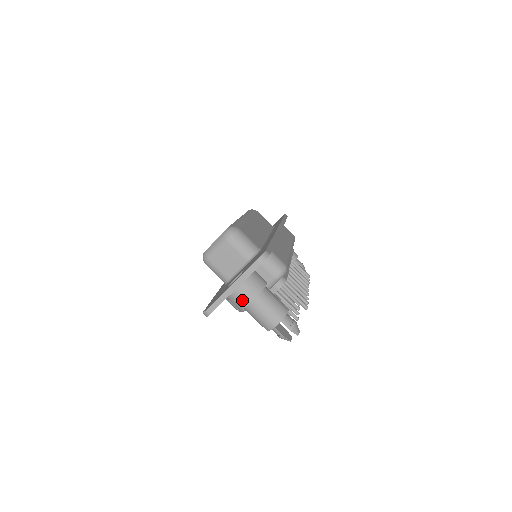
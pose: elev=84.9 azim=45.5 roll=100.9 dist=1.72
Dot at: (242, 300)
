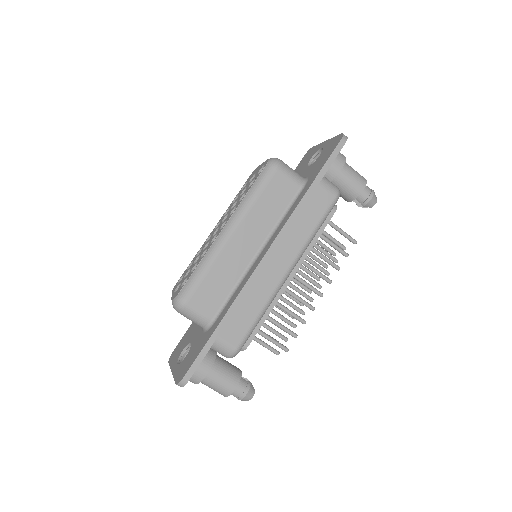
Dot at: occluded
